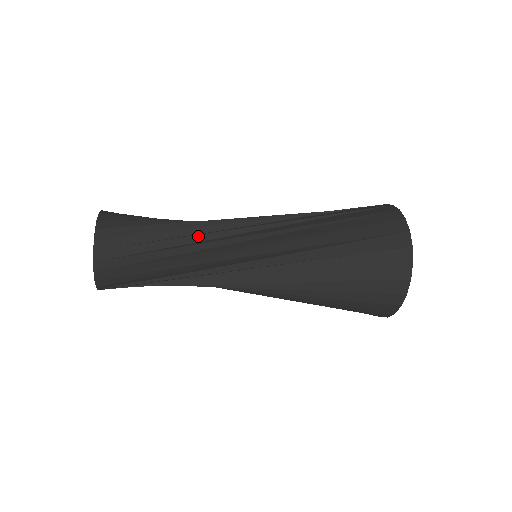
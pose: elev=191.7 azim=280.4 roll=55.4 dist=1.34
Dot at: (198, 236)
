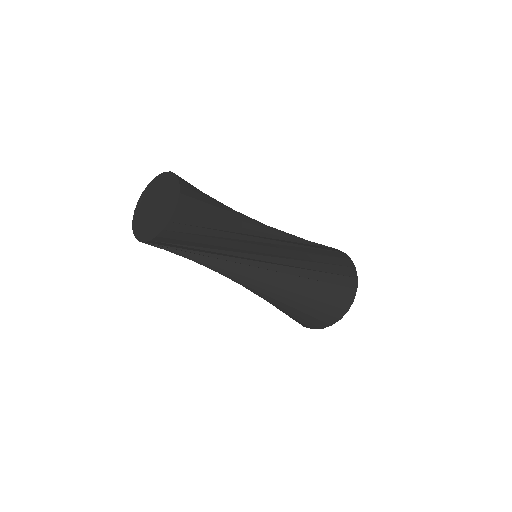
Dot at: occluded
